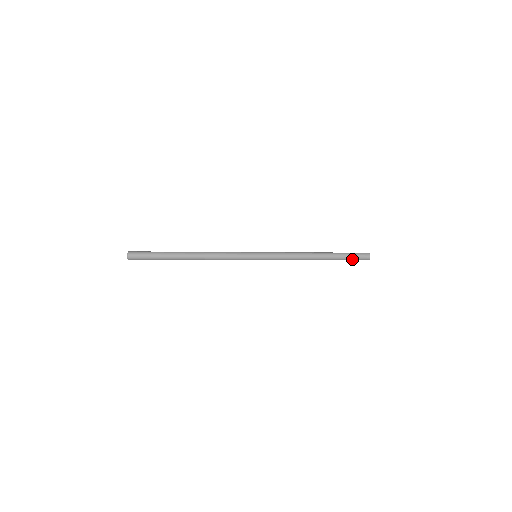
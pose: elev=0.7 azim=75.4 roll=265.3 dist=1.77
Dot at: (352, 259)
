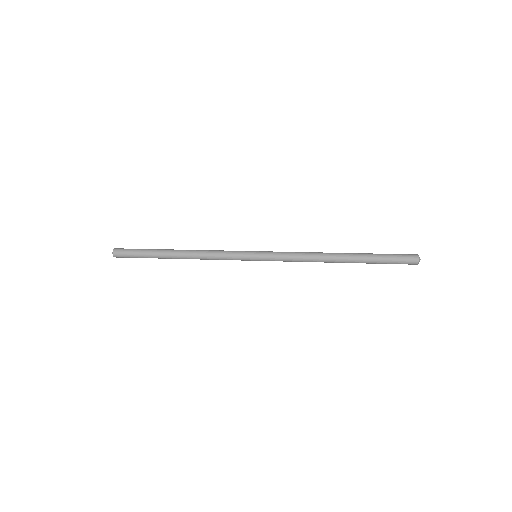
Dot at: (390, 263)
